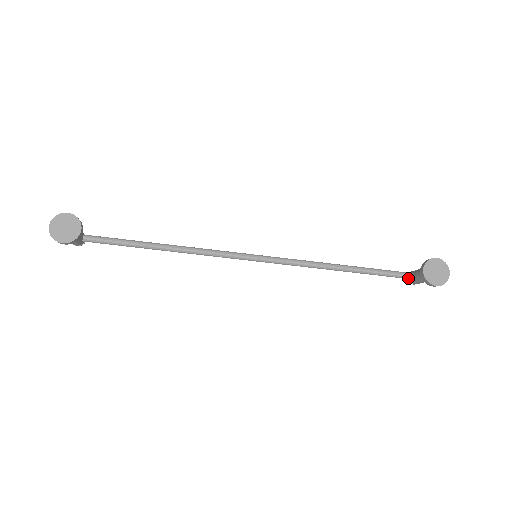
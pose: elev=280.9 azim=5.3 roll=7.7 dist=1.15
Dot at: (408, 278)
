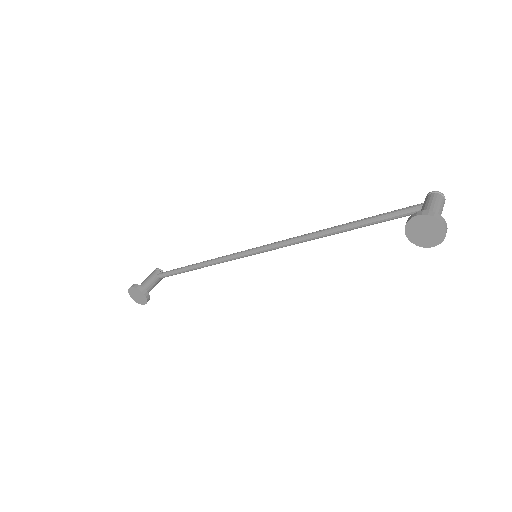
Dot at: occluded
